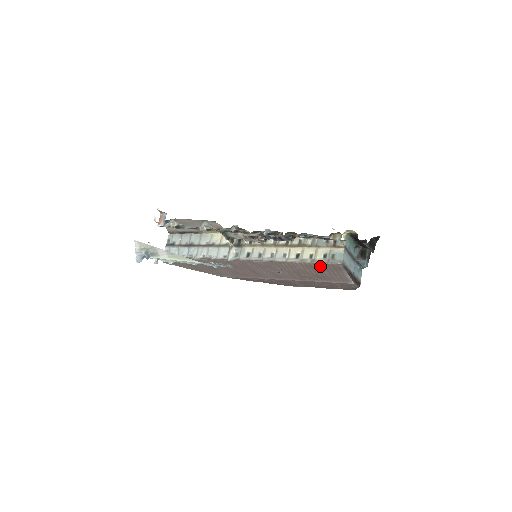
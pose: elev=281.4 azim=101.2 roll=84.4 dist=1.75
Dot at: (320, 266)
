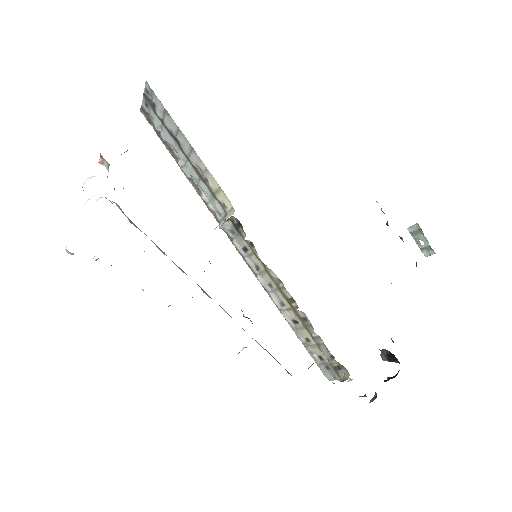
Dot at: occluded
